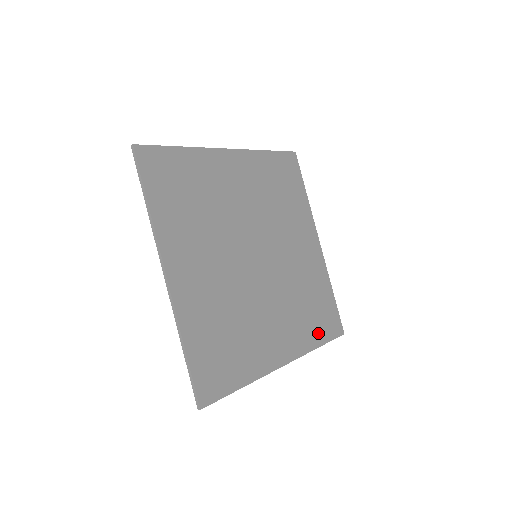
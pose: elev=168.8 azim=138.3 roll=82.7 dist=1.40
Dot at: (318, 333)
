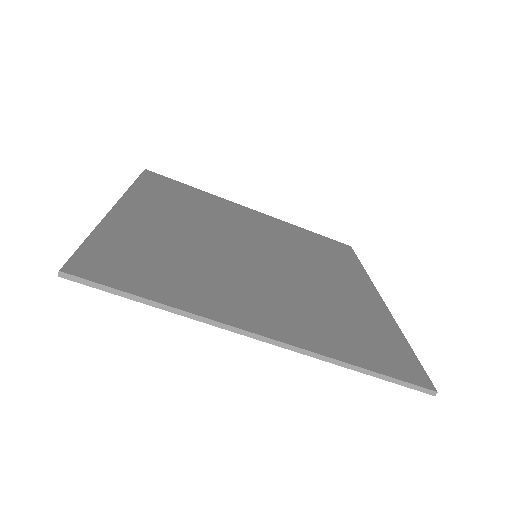
Dot at: (349, 261)
